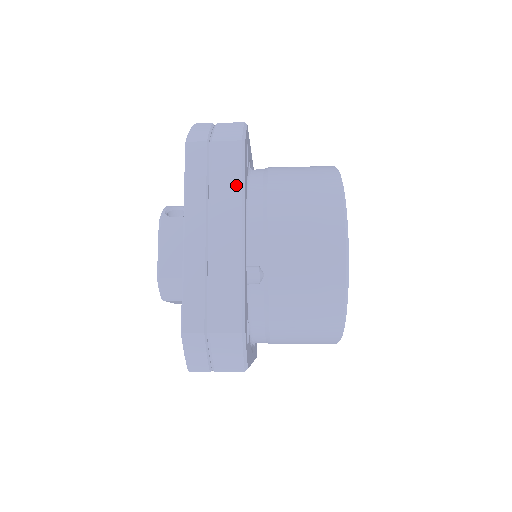
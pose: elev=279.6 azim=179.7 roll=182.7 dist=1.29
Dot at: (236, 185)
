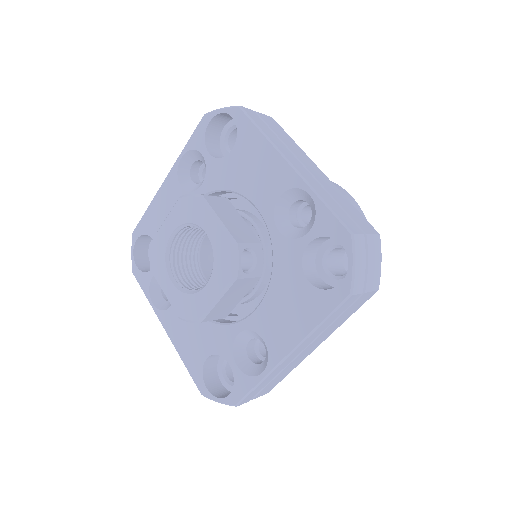
Dot at: (345, 320)
